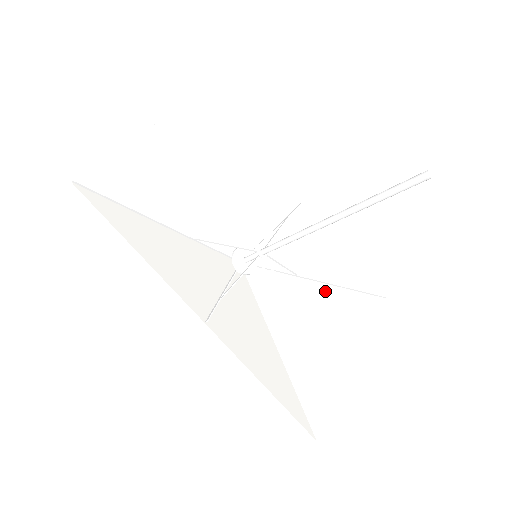
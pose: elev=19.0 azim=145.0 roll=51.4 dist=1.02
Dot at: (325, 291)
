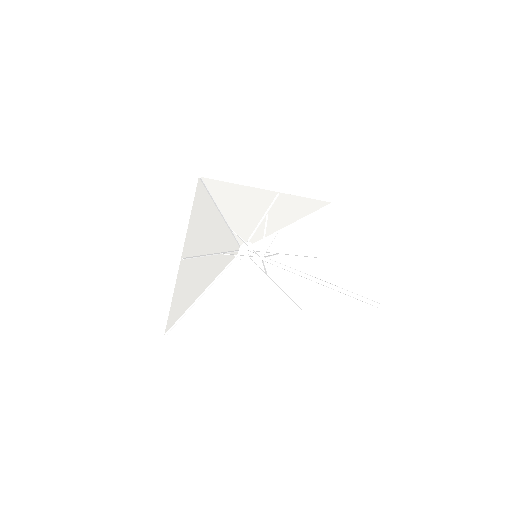
Dot at: (294, 228)
